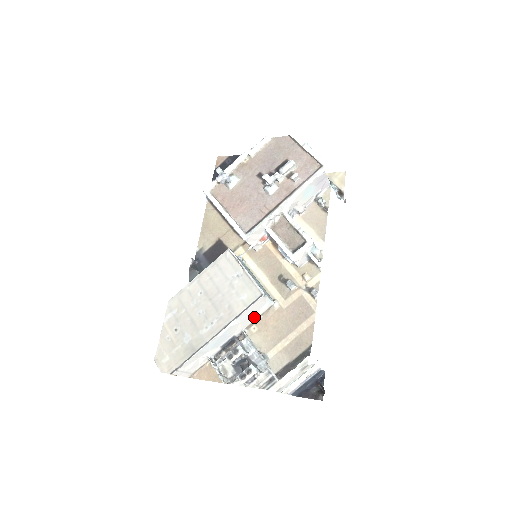
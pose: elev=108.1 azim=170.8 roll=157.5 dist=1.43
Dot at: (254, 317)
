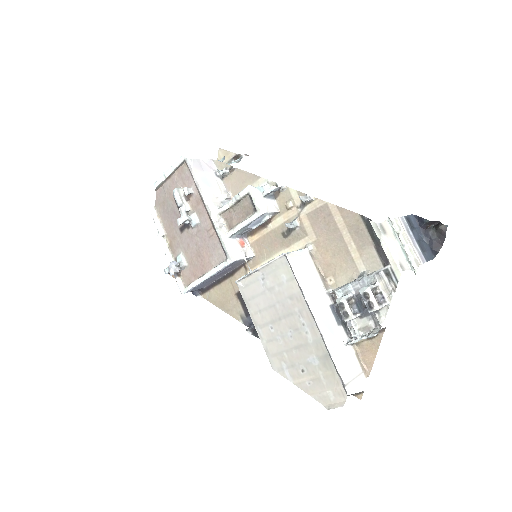
Dot at: (315, 276)
